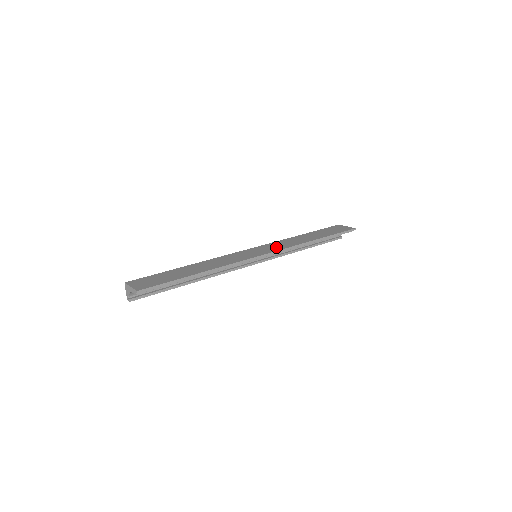
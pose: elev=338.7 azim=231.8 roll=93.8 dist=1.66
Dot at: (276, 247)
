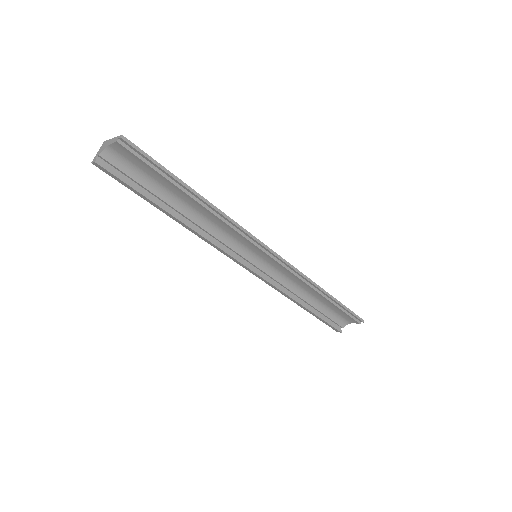
Dot at: occluded
